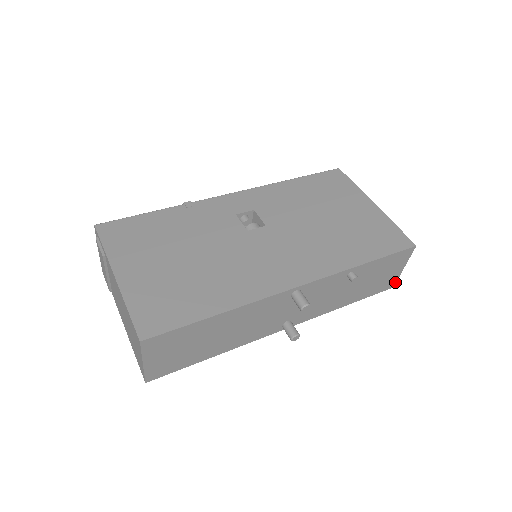
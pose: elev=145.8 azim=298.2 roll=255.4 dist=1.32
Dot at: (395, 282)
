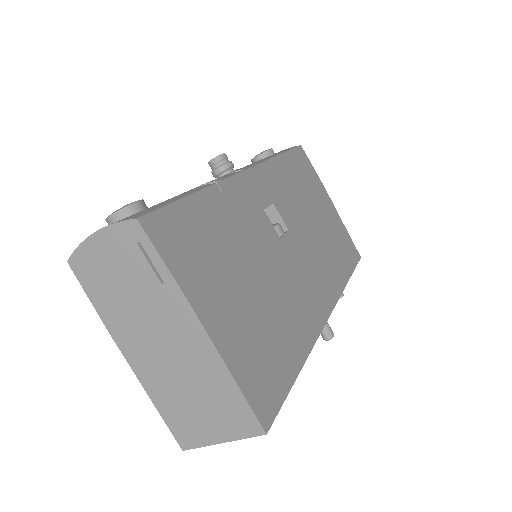
Dot at: occluded
